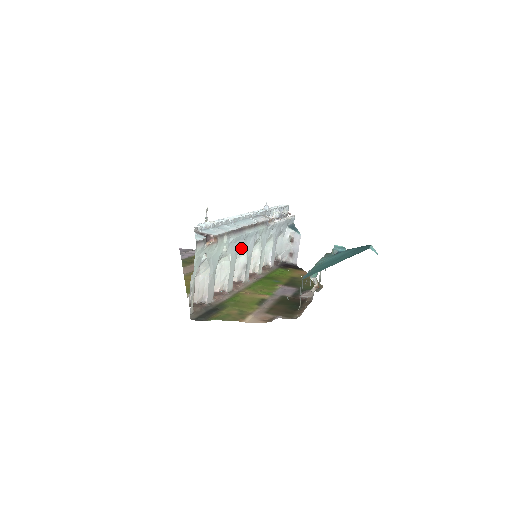
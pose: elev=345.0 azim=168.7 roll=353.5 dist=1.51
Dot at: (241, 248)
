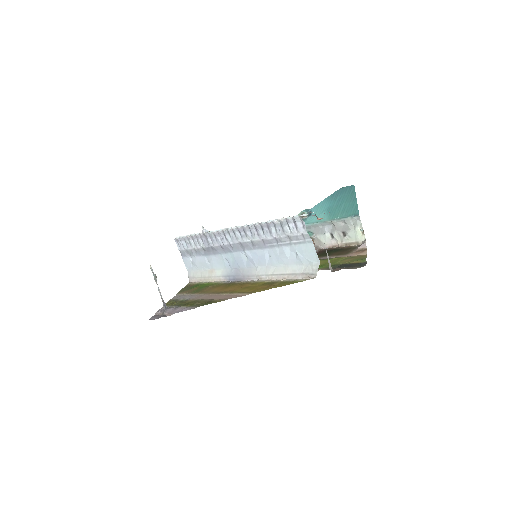
Dot at: occluded
